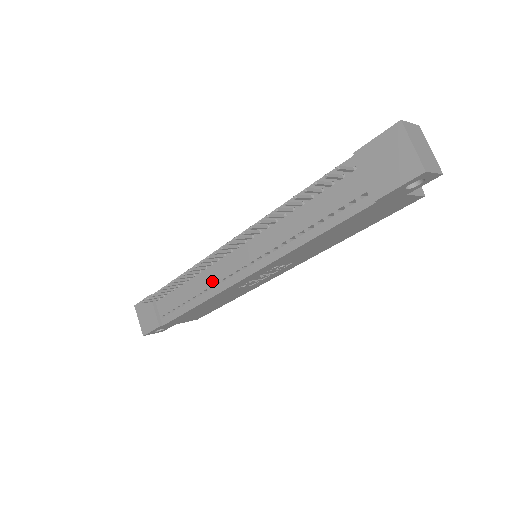
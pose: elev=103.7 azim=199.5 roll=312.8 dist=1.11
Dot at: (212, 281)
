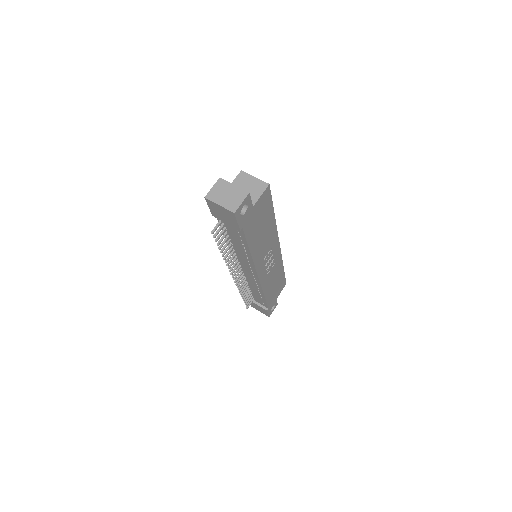
Dot at: (254, 283)
